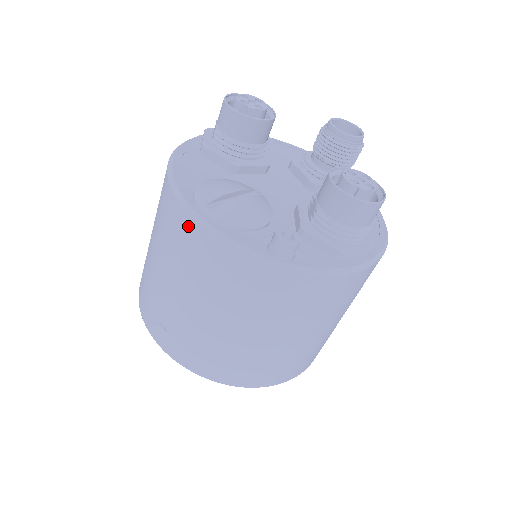
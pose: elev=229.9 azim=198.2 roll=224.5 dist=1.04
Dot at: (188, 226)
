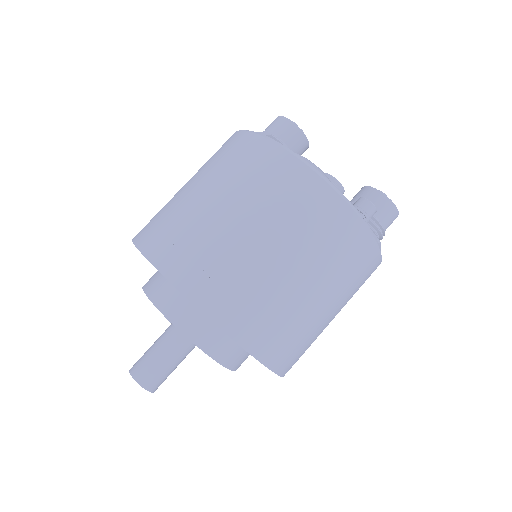
Dot at: (296, 170)
